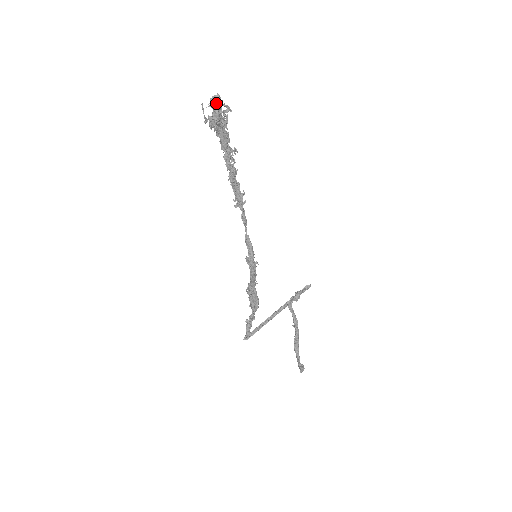
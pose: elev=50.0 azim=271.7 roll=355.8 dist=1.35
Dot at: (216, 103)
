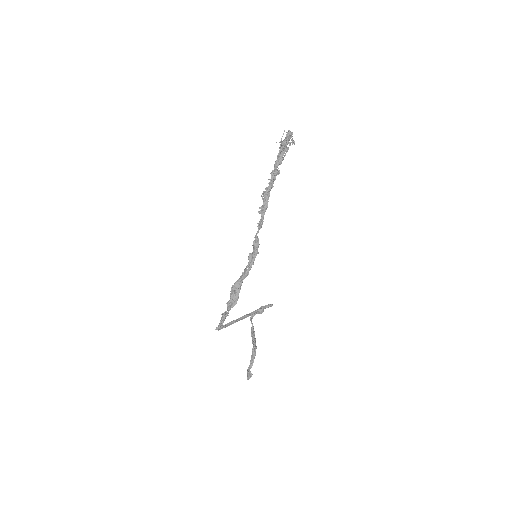
Dot at: (291, 135)
